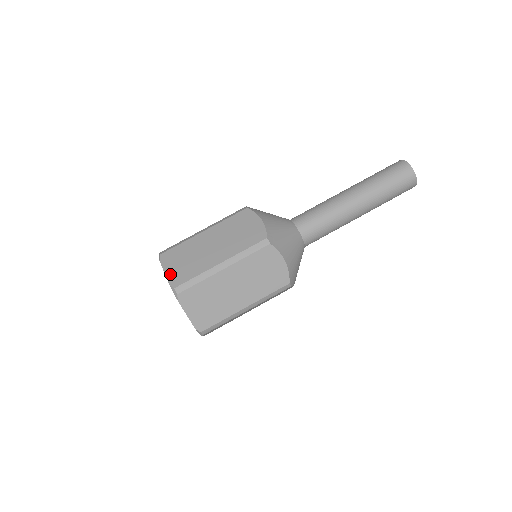
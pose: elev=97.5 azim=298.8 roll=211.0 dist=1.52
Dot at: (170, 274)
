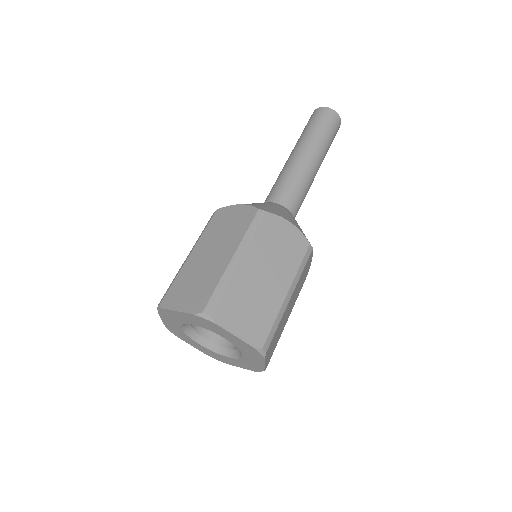
Dot at: occluded
